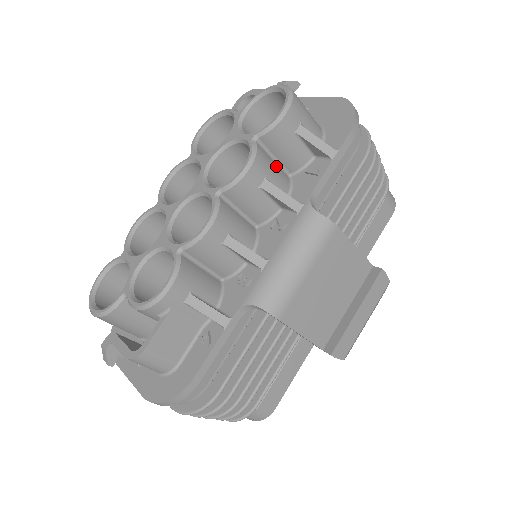
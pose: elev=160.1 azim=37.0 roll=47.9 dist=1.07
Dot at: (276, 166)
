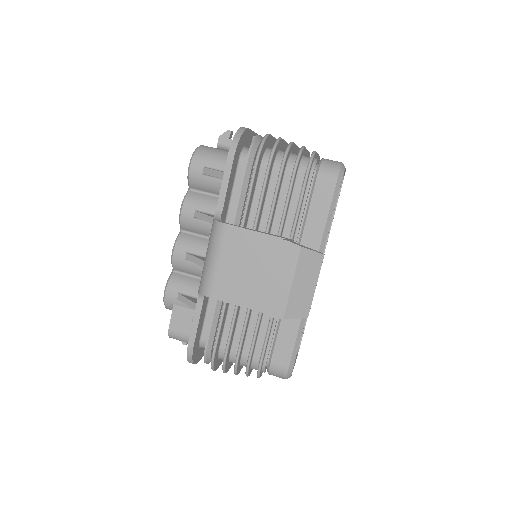
Dot at: (208, 198)
